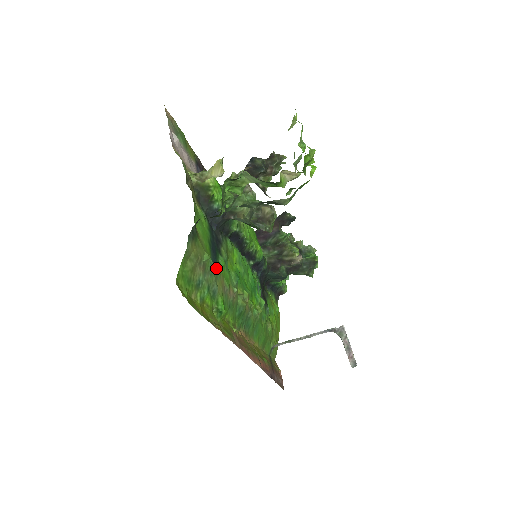
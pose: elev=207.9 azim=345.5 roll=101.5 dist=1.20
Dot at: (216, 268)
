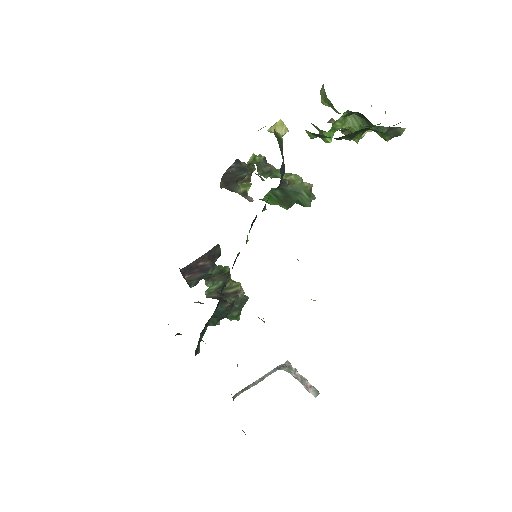
Dot at: occluded
